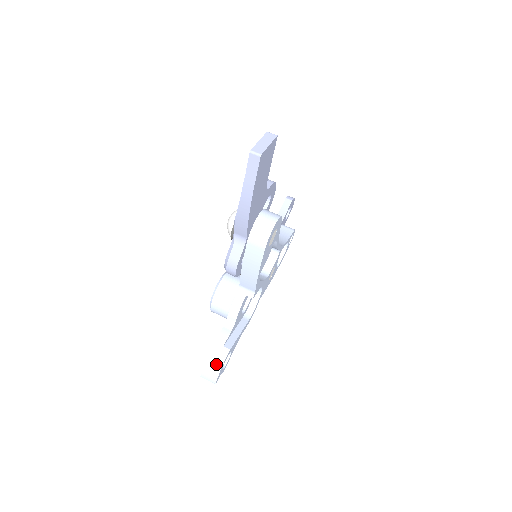
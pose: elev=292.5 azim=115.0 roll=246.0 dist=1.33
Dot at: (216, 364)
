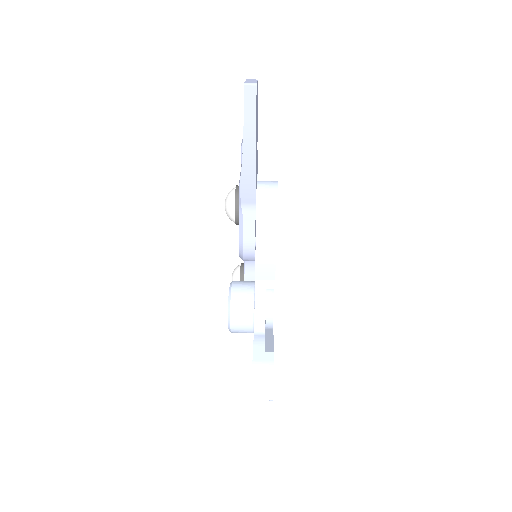
Dot at: (265, 373)
